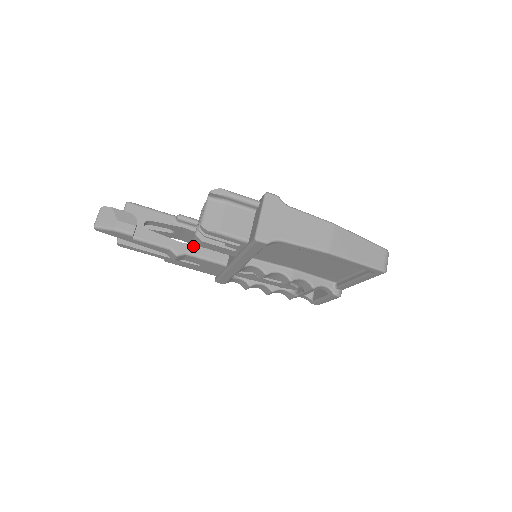
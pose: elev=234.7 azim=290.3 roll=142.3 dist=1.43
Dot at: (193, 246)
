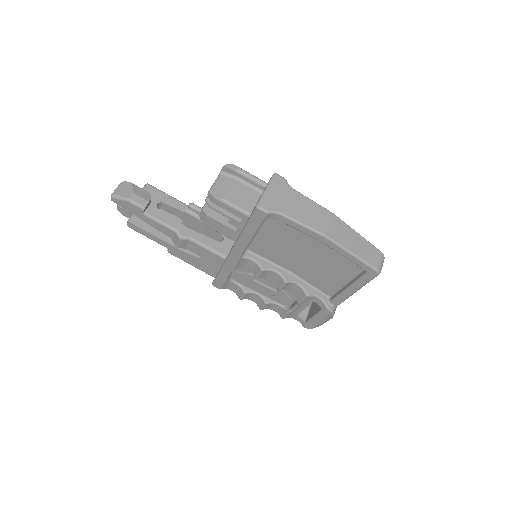
Dot at: (198, 233)
